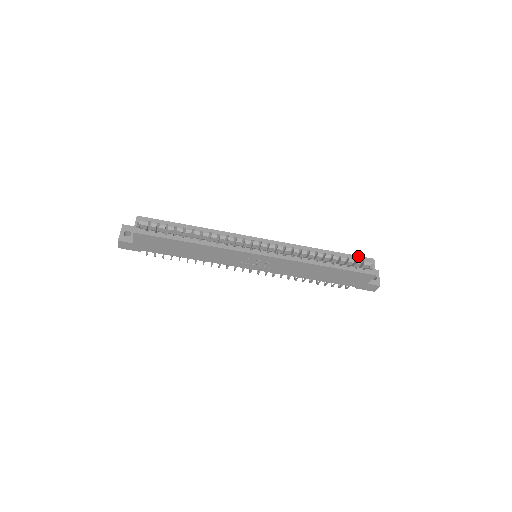
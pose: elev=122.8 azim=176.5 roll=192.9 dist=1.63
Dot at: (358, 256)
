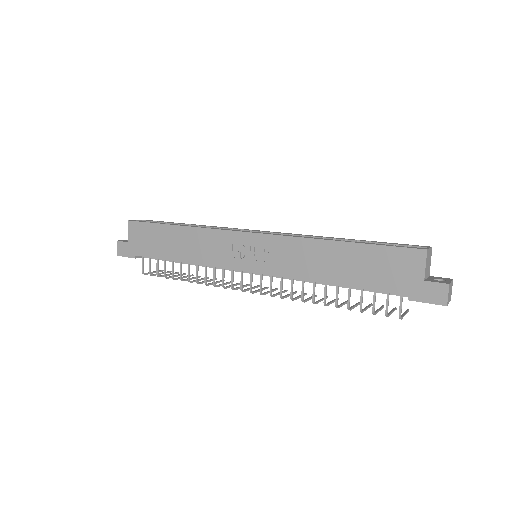
Dot at: (403, 244)
